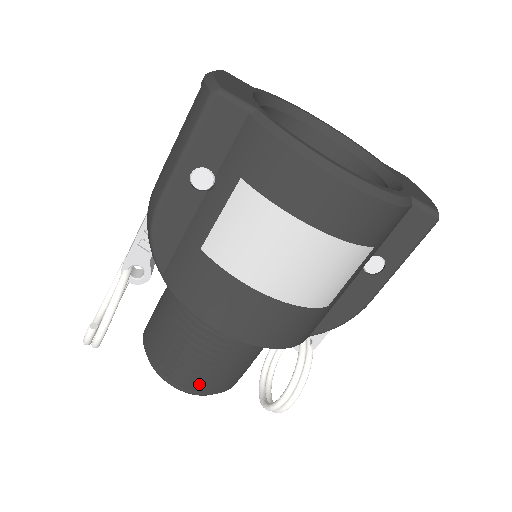
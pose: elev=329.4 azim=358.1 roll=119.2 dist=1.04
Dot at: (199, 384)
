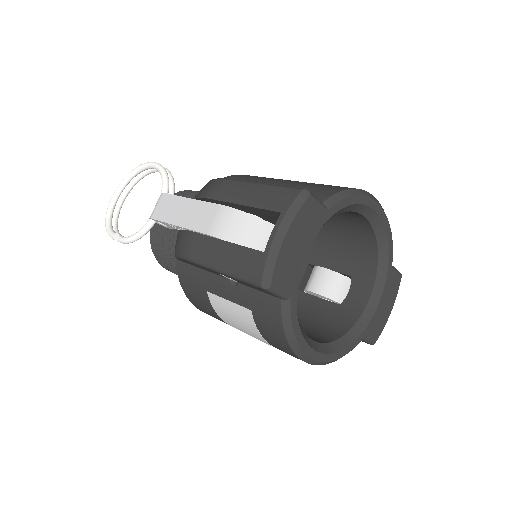
Dot at: occluded
